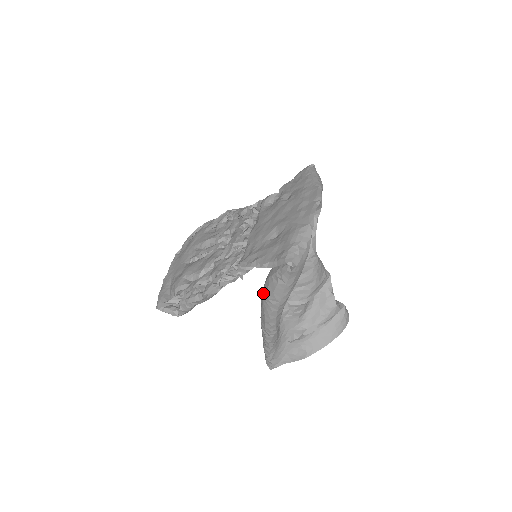
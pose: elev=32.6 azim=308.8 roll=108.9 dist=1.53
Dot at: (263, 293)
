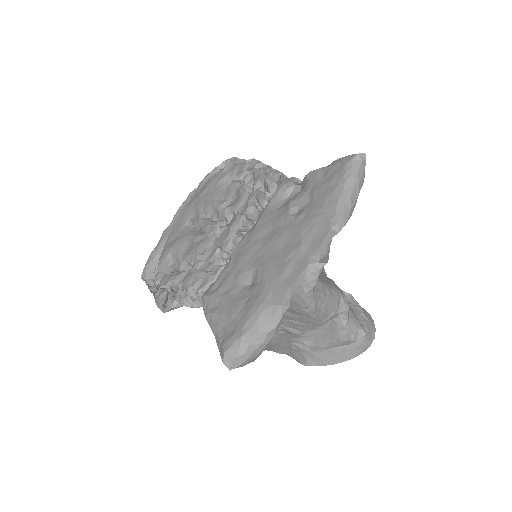
Dot at: occluded
